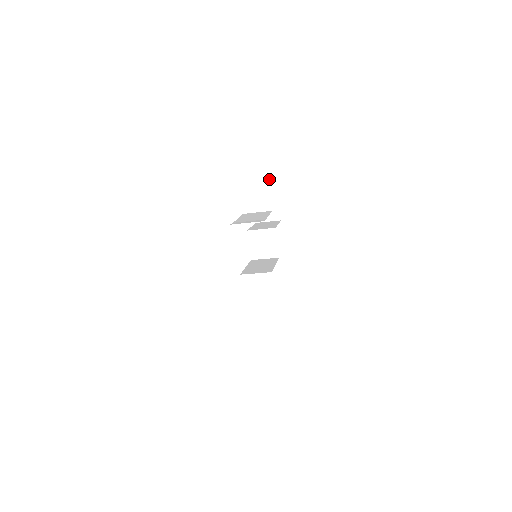
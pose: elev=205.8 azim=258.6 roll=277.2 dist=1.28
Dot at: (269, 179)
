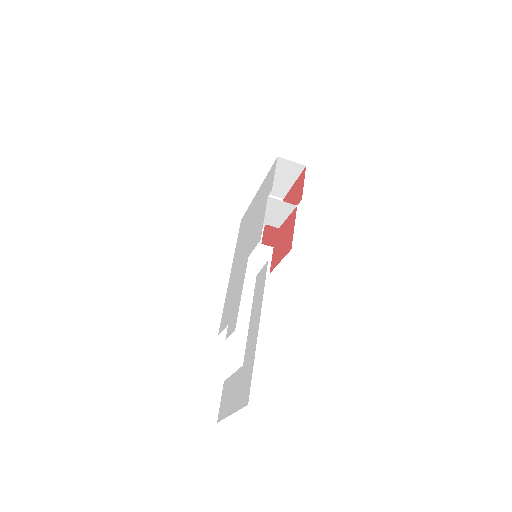
Dot at: occluded
